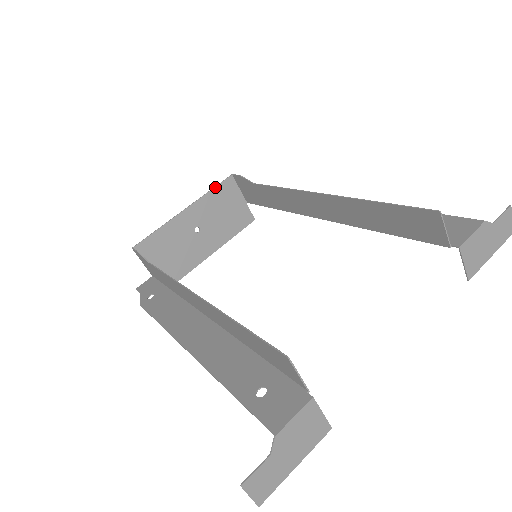
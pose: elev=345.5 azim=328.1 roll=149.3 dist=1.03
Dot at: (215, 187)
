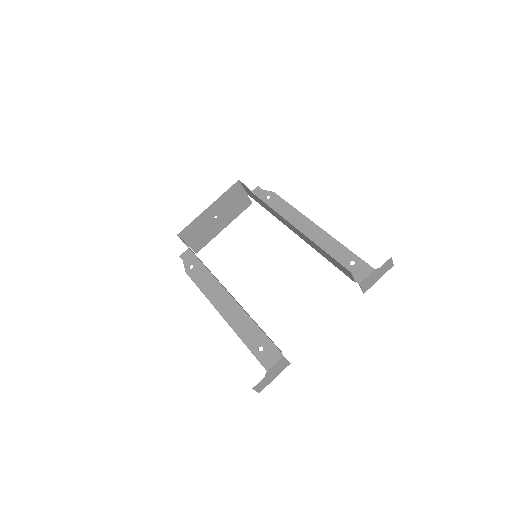
Dot at: (228, 190)
